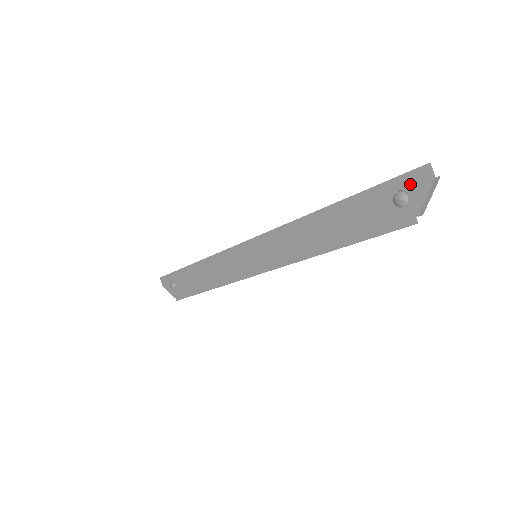
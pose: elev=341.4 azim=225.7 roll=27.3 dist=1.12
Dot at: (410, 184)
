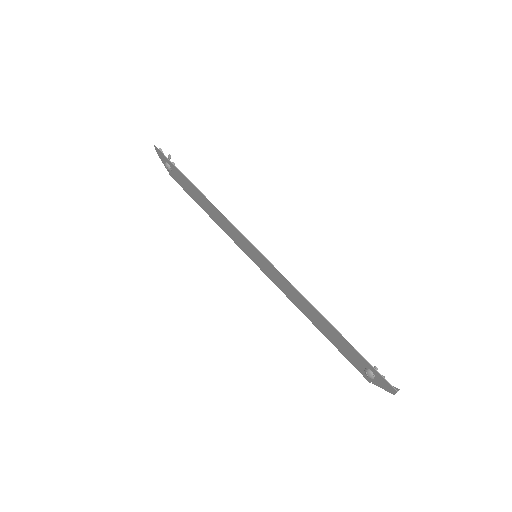
Dot at: (380, 379)
